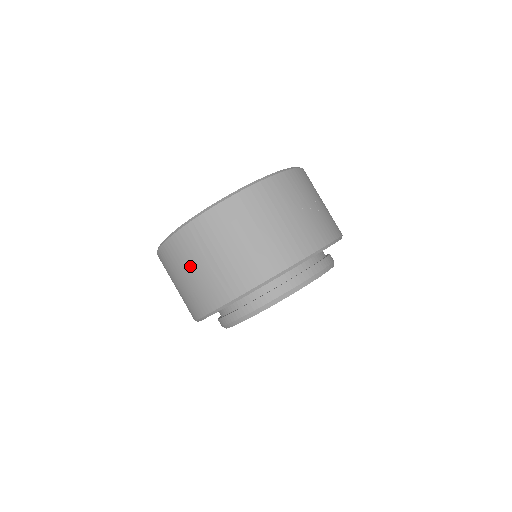
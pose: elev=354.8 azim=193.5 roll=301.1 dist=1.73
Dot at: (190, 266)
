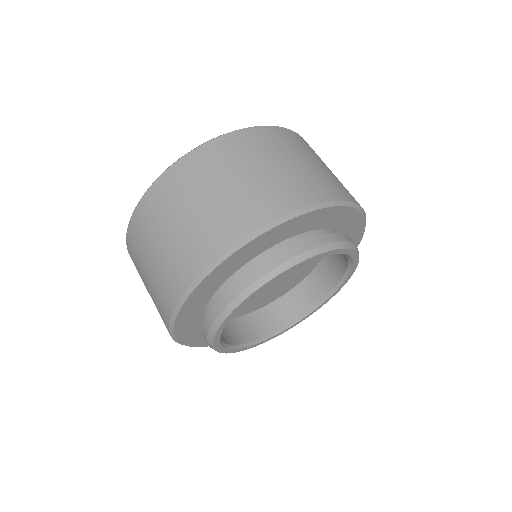
Dot at: (250, 165)
